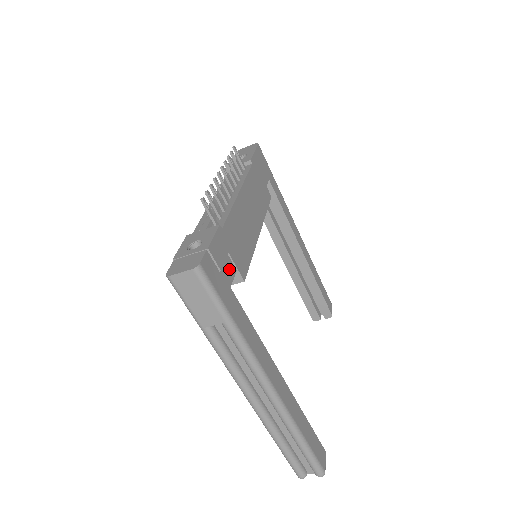
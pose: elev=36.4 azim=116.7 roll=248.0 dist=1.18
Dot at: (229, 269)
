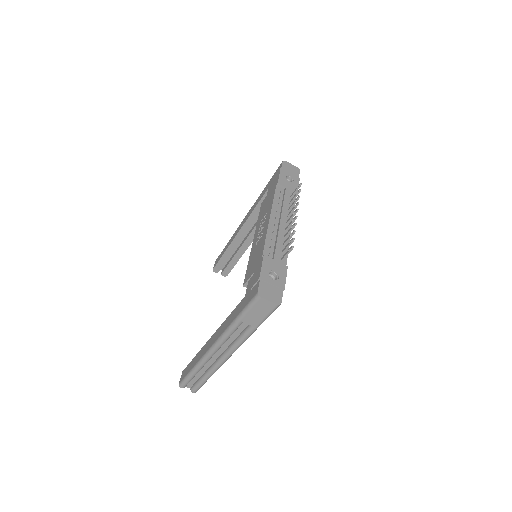
Dot at: occluded
